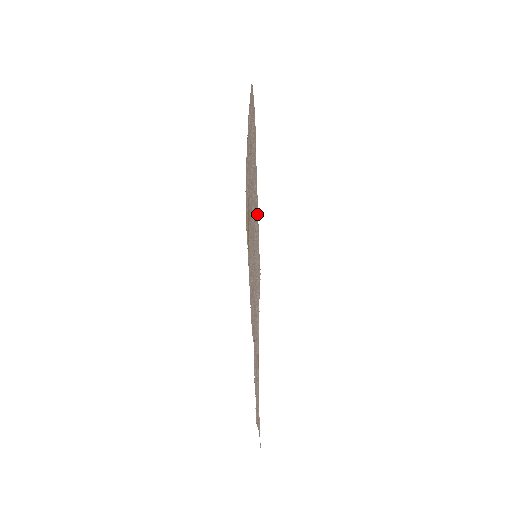
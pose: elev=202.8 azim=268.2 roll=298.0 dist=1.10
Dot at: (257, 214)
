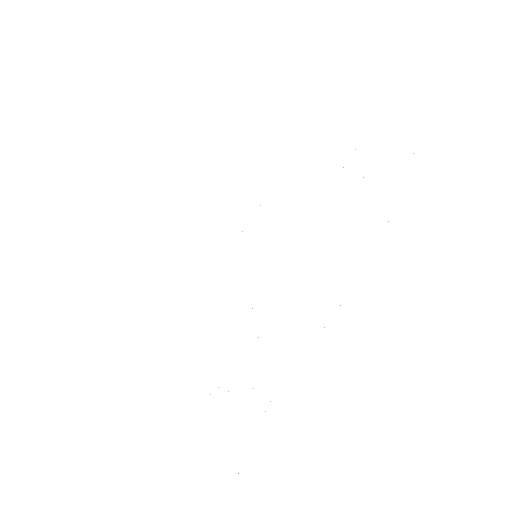
Dot at: occluded
